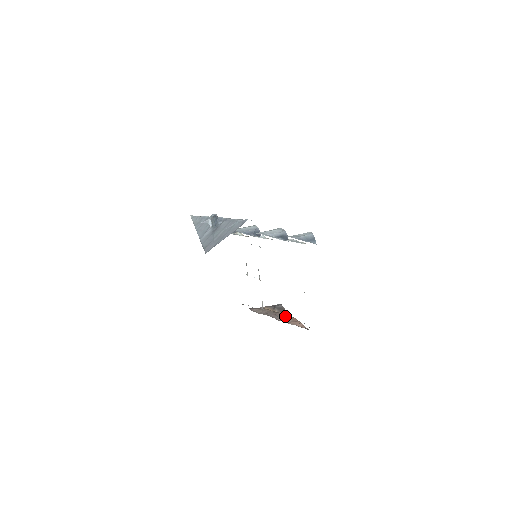
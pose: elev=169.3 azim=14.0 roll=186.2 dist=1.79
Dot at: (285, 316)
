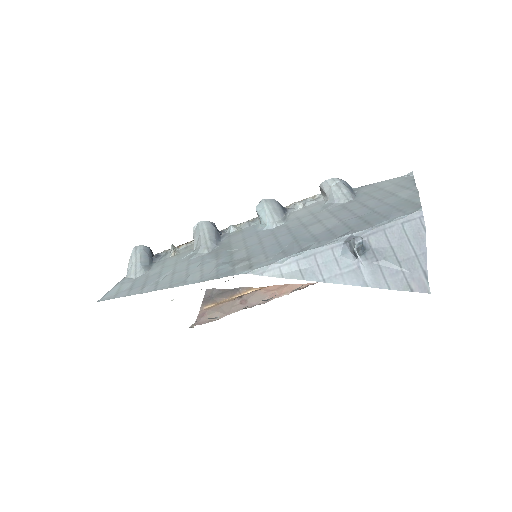
Dot at: (258, 294)
